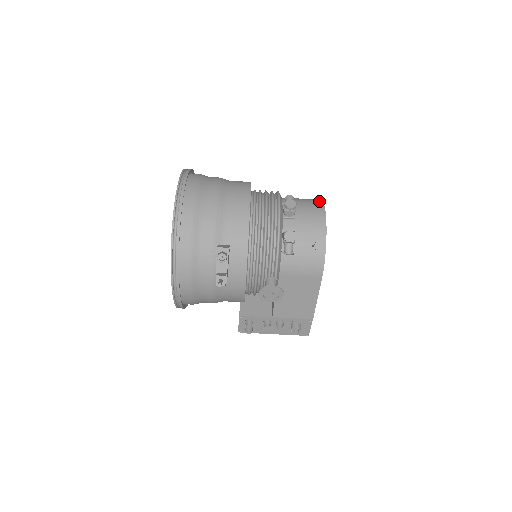
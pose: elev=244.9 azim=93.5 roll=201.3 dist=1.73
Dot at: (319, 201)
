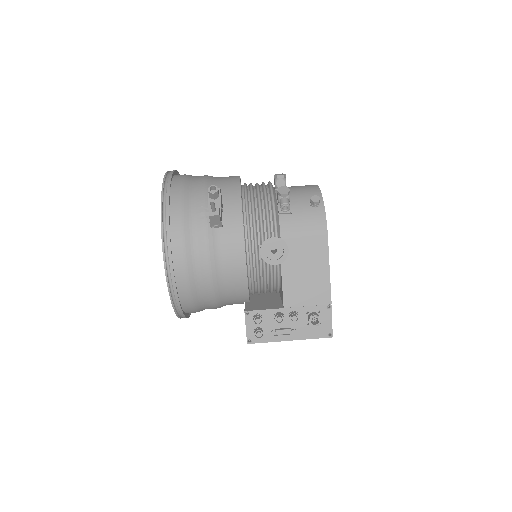
Dot at: occluded
